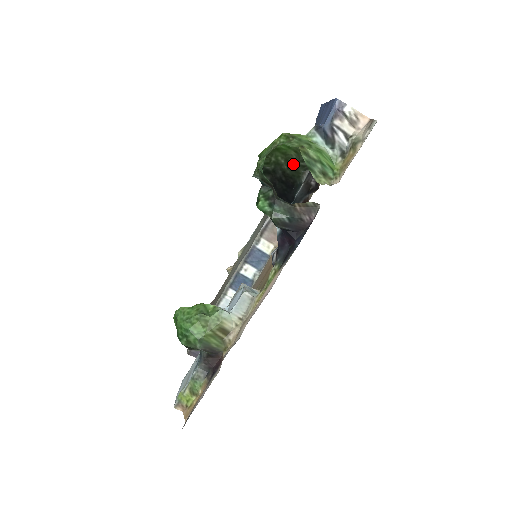
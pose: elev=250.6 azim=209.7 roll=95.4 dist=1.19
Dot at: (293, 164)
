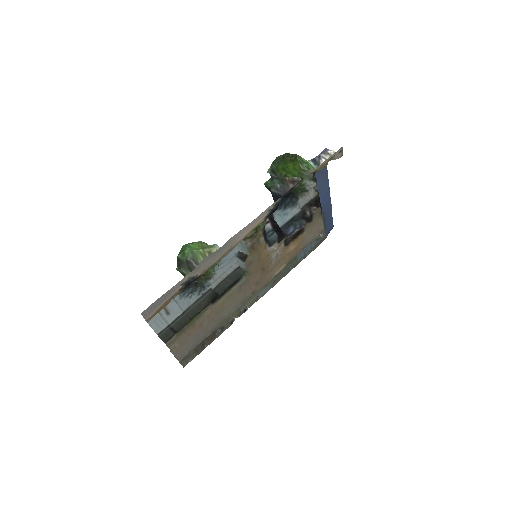
Dot at: (295, 188)
